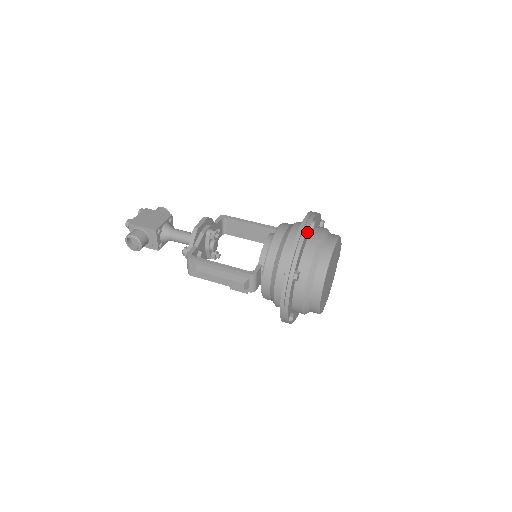
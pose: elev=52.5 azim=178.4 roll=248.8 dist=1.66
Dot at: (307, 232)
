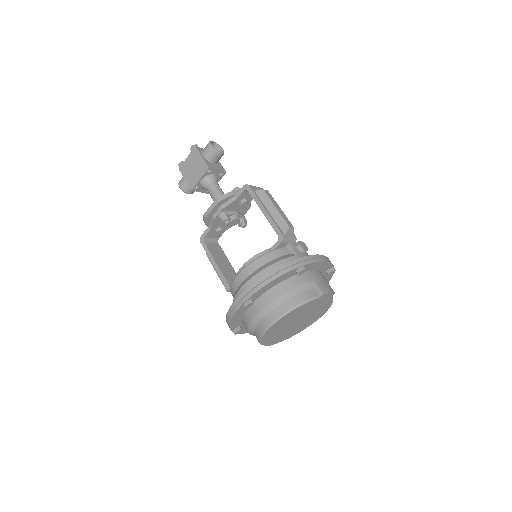
Dot at: (239, 310)
